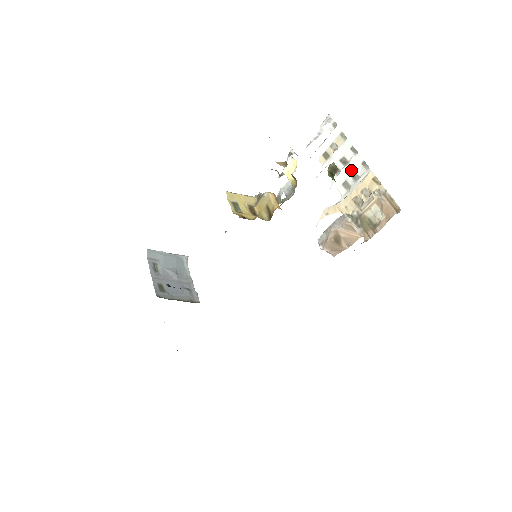
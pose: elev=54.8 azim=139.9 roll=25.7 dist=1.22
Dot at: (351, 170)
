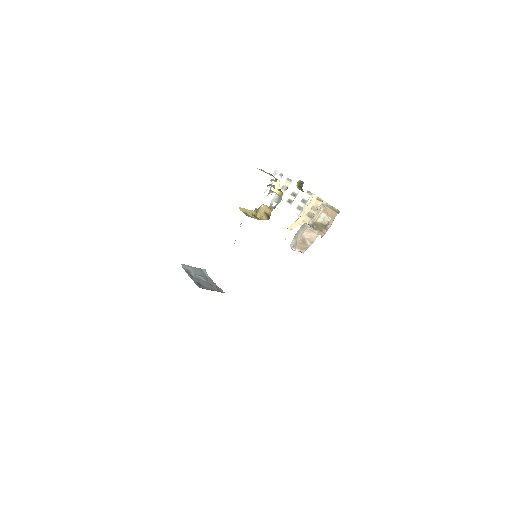
Dot at: (300, 198)
